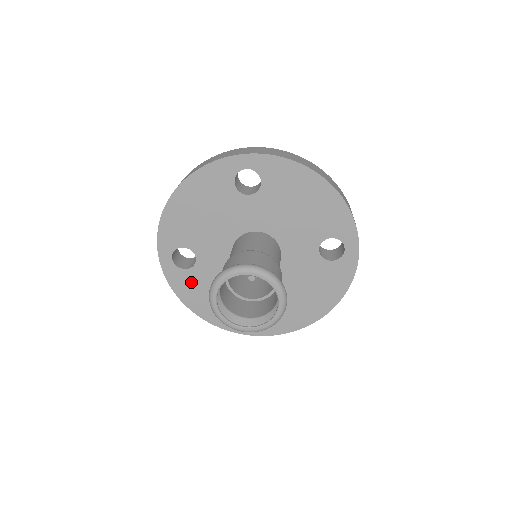
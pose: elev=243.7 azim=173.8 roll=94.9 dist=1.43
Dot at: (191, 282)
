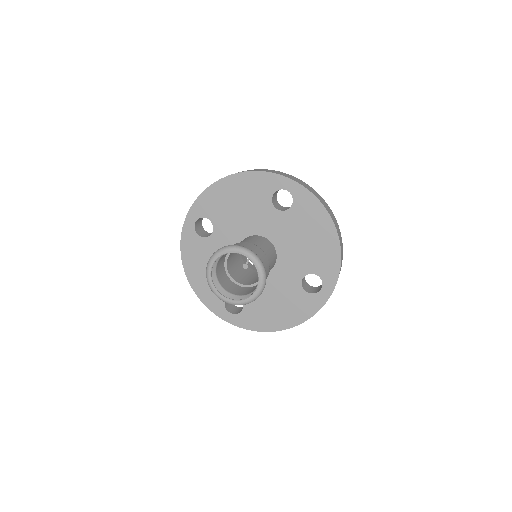
Dot at: (198, 248)
